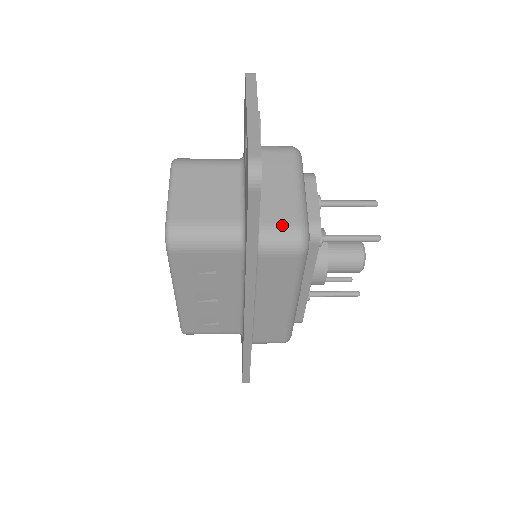
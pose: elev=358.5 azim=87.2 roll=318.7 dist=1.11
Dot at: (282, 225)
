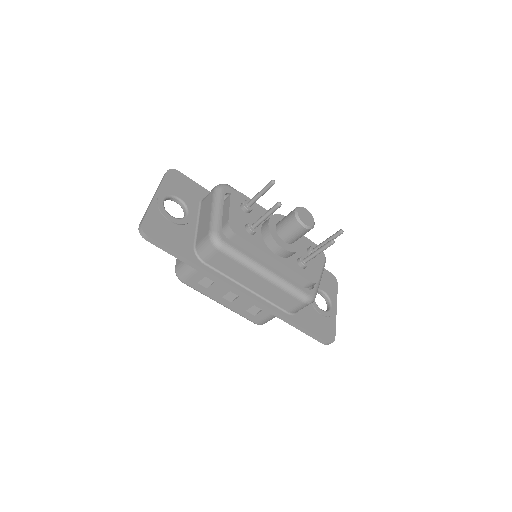
Dot at: (203, 239)
